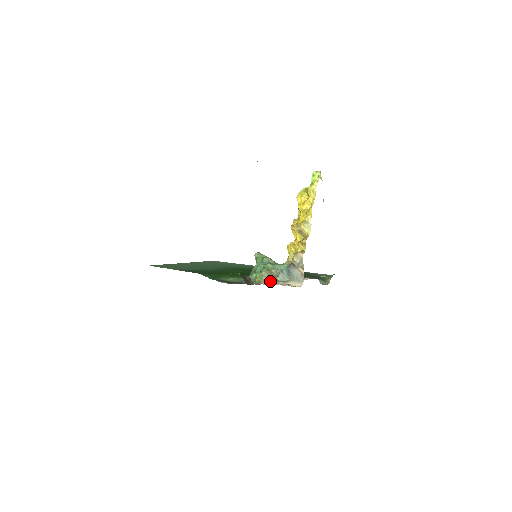
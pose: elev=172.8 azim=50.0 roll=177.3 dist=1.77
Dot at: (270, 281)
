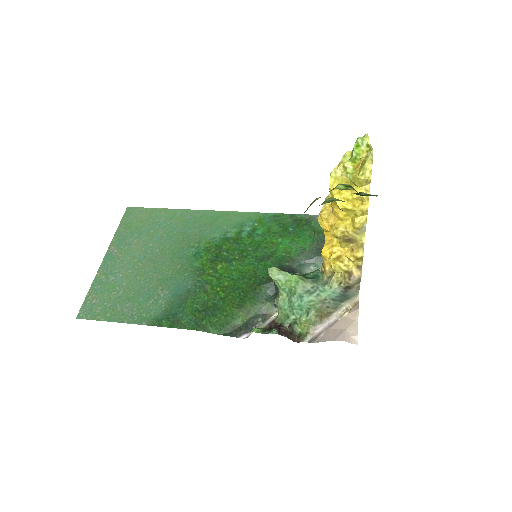
Dot at: (323, 322)
